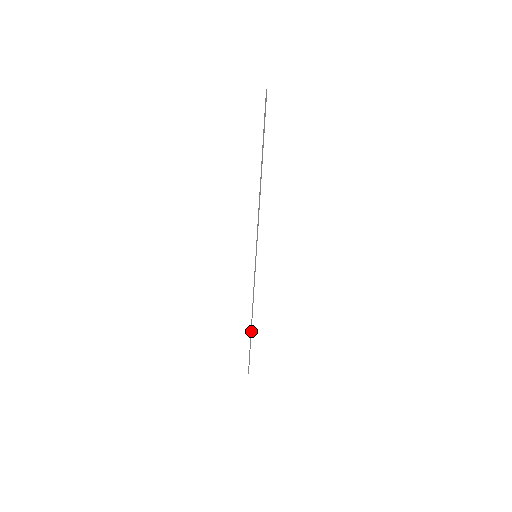
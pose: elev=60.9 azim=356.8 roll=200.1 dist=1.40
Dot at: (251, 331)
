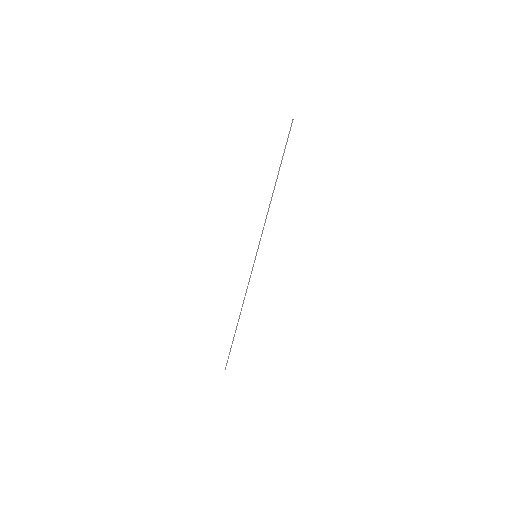
Dot at: occluded
